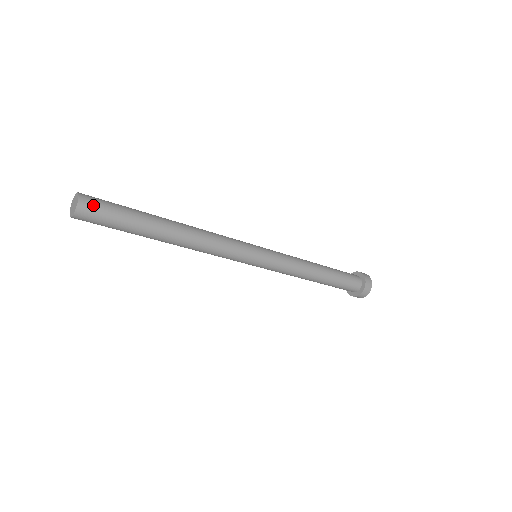
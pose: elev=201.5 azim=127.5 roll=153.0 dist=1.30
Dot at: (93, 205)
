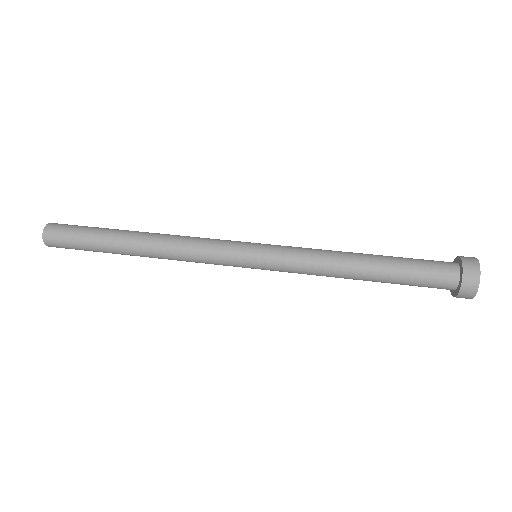
Dot at: (55, 239)
